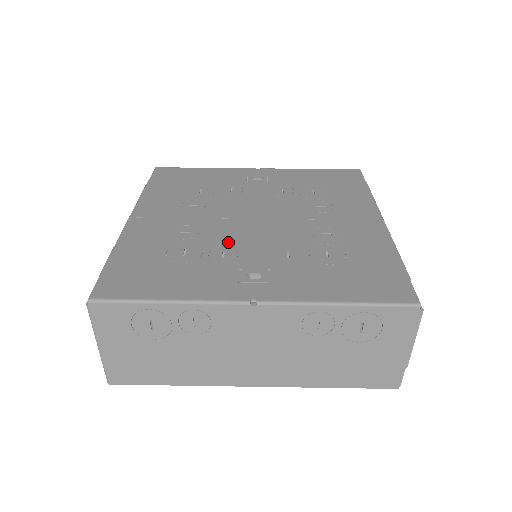
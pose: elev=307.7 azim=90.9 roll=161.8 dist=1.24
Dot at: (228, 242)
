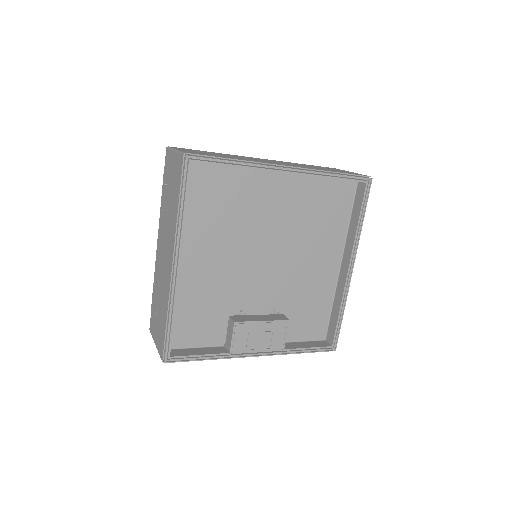
Dot at: occluded
